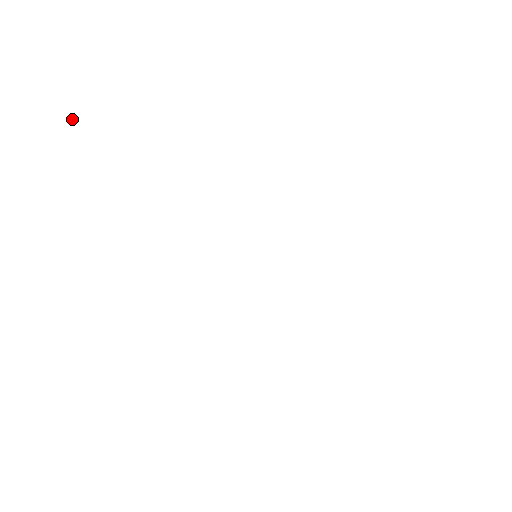
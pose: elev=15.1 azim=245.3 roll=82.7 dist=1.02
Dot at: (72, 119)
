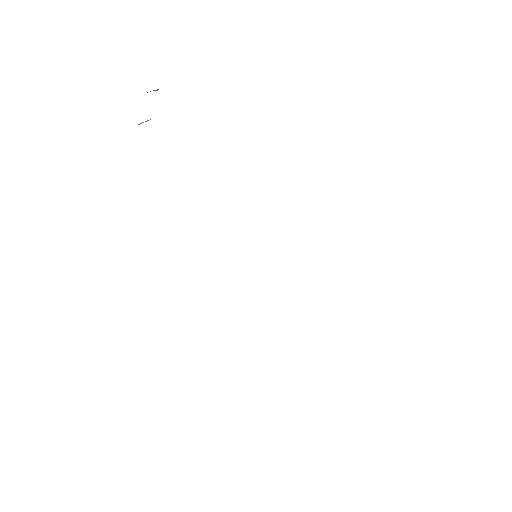
Dot at: (154, 90)
